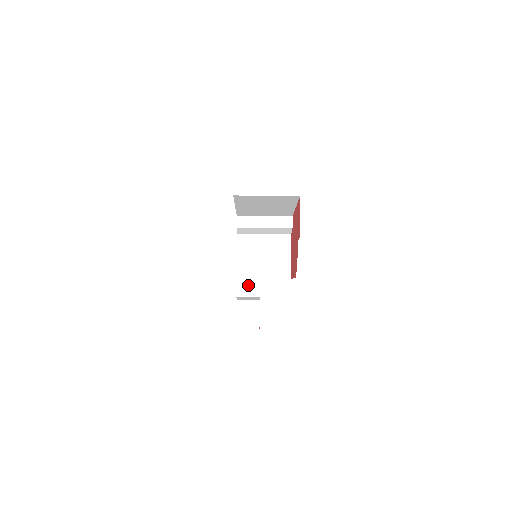
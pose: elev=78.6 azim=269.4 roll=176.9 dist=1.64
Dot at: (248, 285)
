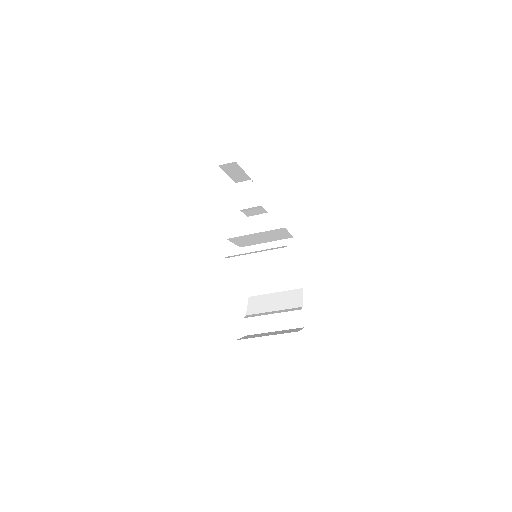
Dot at: (240, 176)
